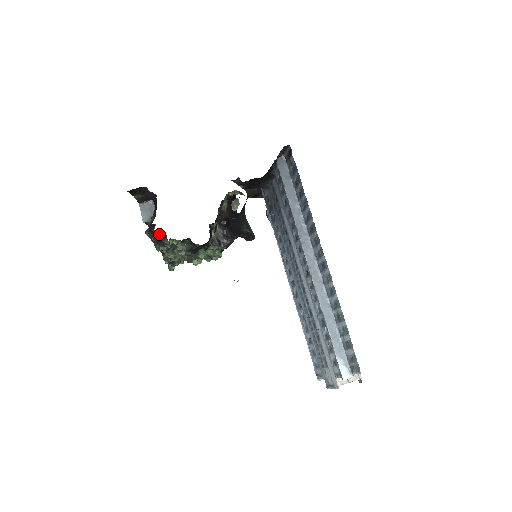
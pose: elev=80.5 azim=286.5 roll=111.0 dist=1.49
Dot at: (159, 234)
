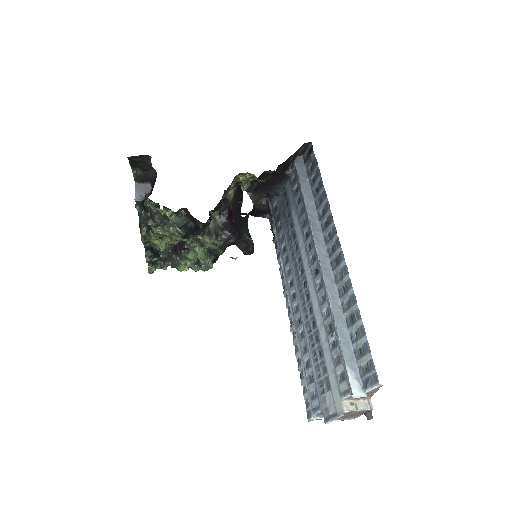
Dot at: (152, 205)
